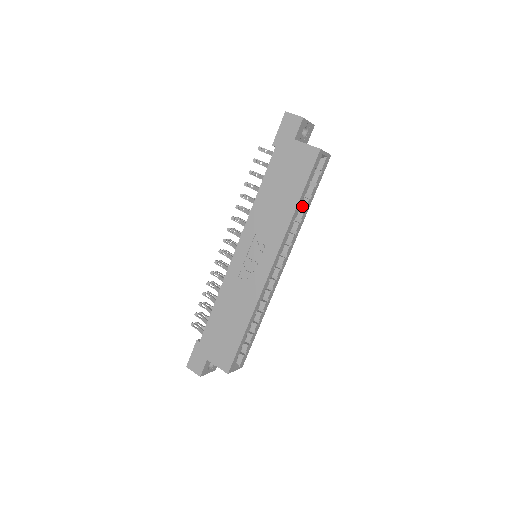
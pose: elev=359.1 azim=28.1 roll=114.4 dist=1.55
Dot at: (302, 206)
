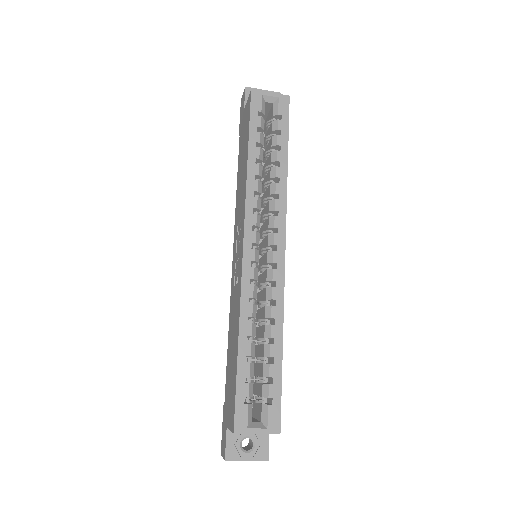
Dot at: (278, 165)
